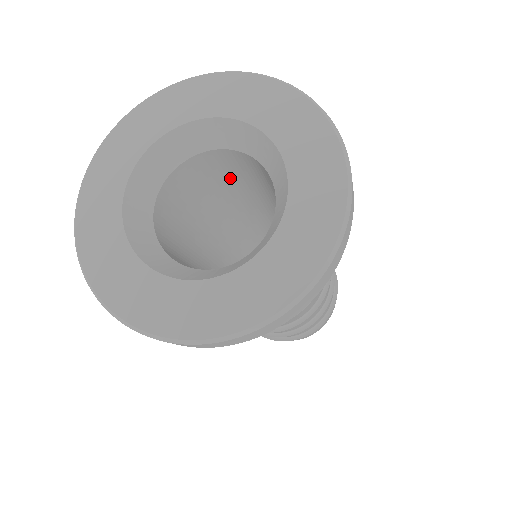
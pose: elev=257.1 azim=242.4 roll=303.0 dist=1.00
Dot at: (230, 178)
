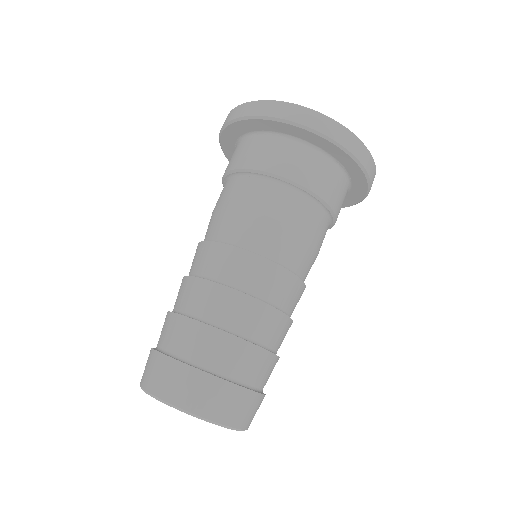
Dot at: occluded
